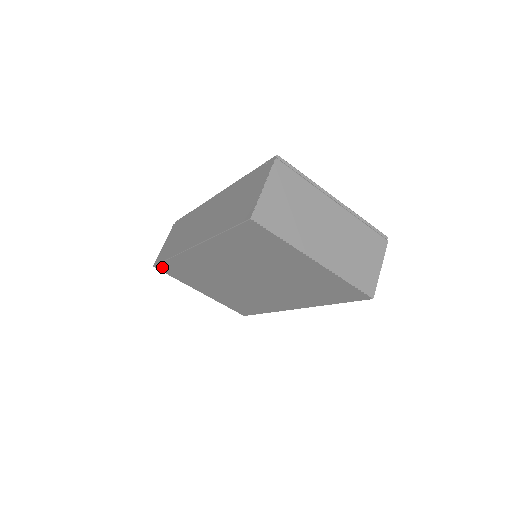
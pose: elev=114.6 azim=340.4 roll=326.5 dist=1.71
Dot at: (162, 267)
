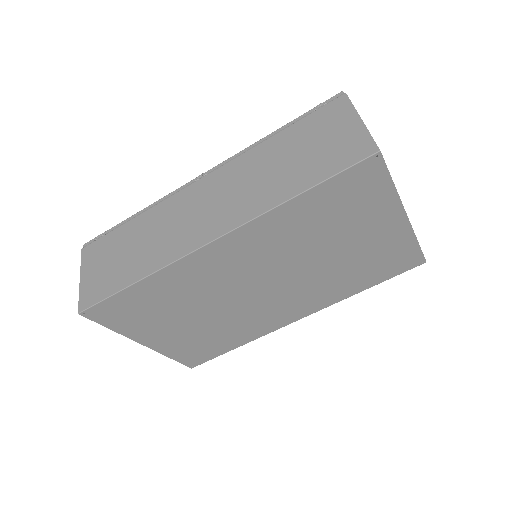
Dot at: (101, 309)
